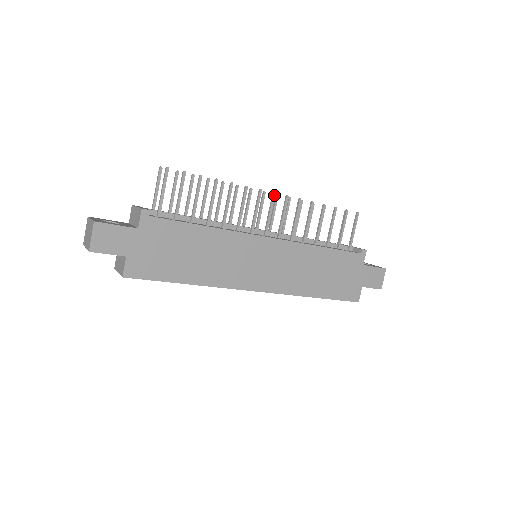
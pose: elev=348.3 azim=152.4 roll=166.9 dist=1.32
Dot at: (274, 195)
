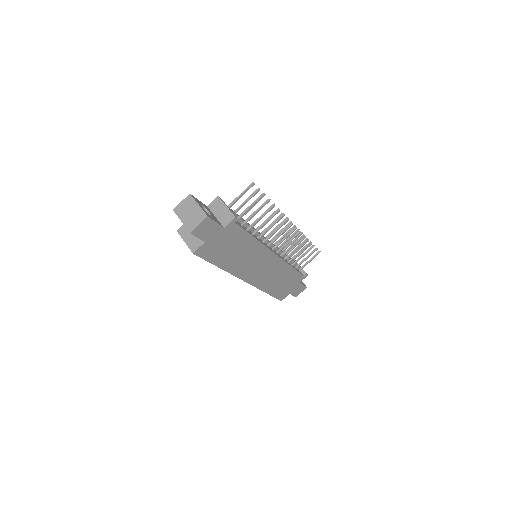
Dot at: occluded
